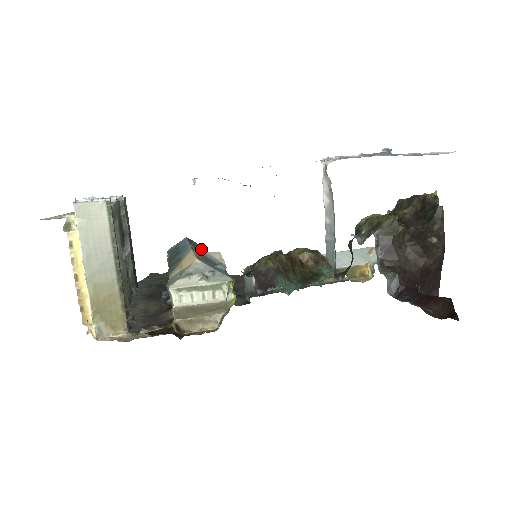
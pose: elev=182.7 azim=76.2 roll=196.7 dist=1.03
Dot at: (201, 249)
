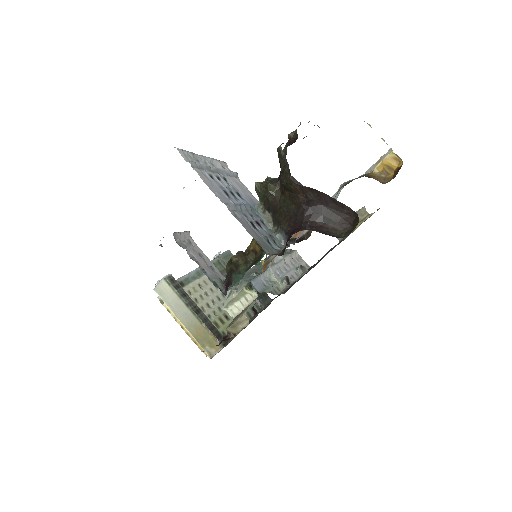
Dot at: occluded
